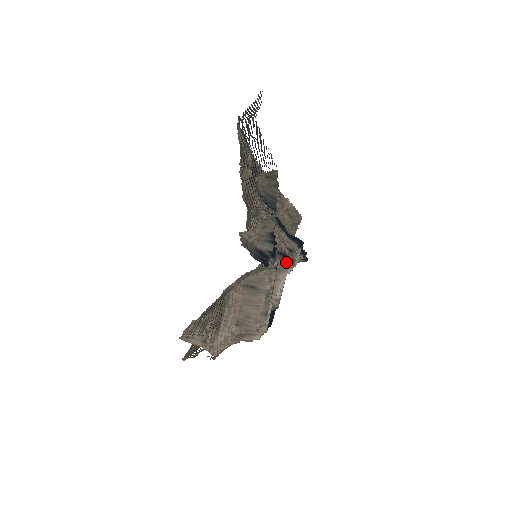
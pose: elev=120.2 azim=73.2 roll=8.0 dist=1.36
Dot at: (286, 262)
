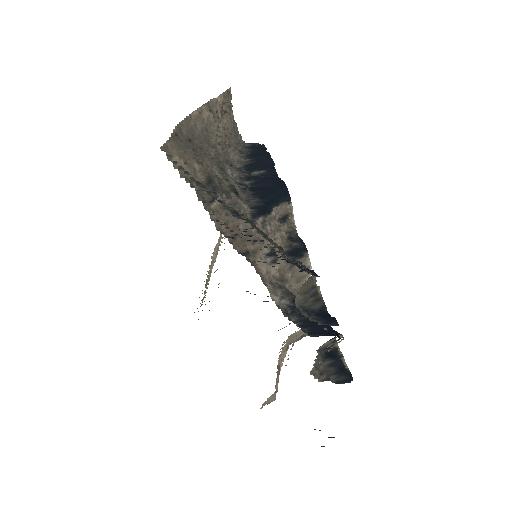
Dot at: (304, 261)
